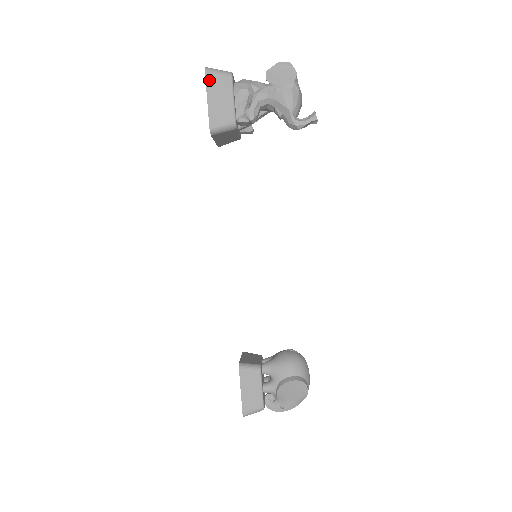
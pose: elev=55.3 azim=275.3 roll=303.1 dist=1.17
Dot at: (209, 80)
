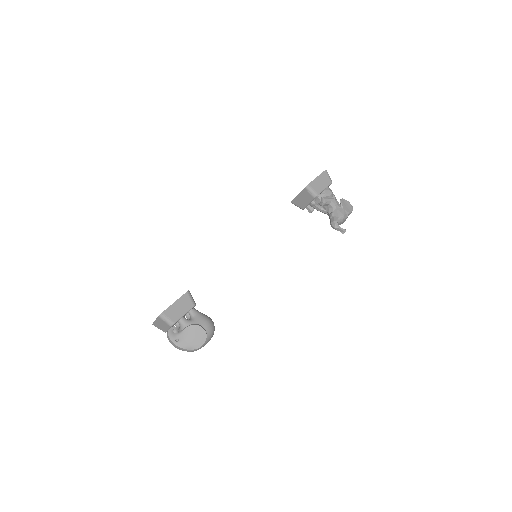
Dot at: (324, 173)
